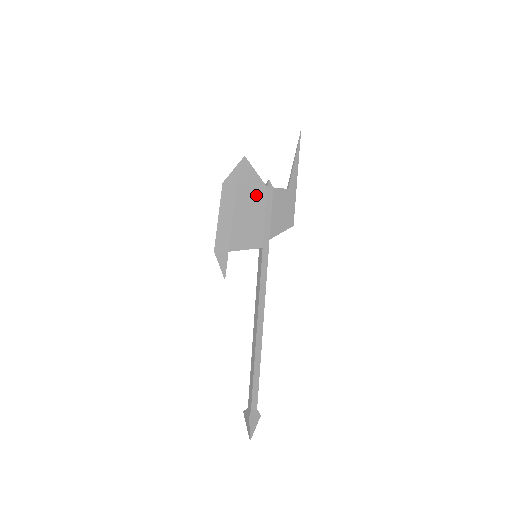
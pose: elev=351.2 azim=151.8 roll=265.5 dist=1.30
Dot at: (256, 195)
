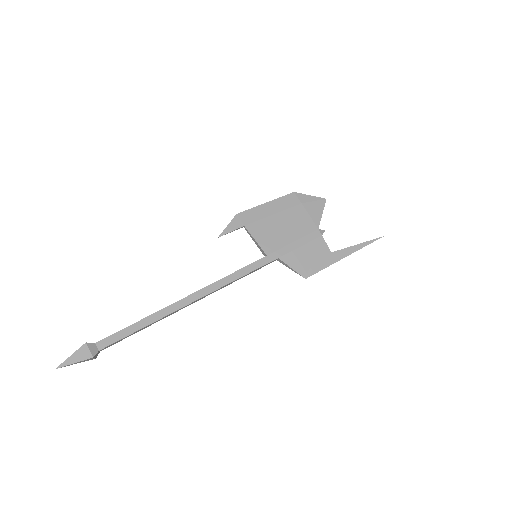
Dot at: (305, 224)
